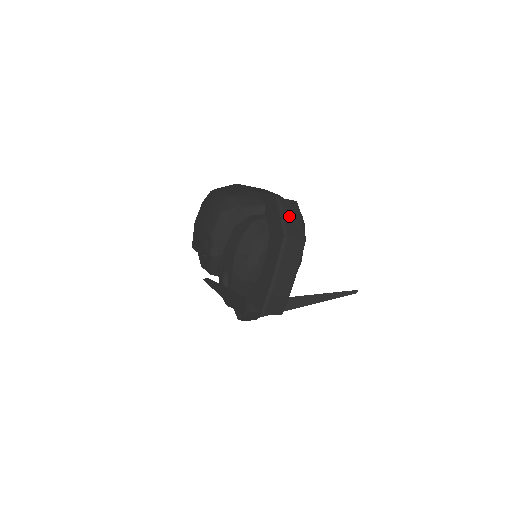
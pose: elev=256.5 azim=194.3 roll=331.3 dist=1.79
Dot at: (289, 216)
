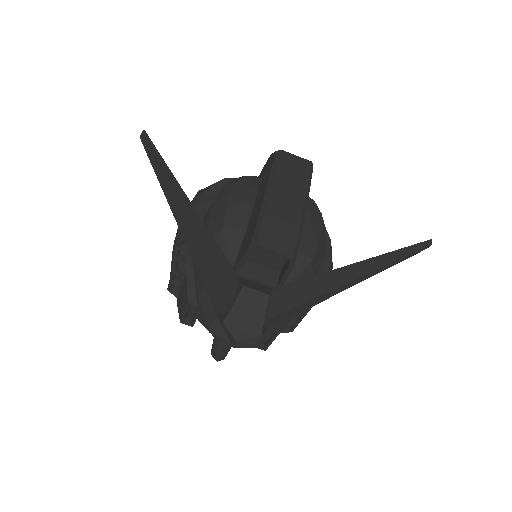
Dot at: occluded
